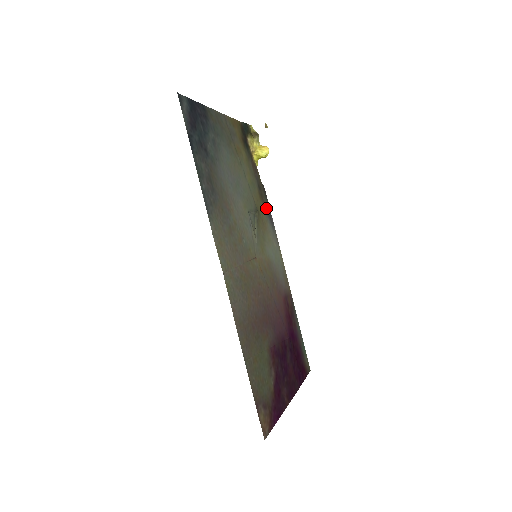
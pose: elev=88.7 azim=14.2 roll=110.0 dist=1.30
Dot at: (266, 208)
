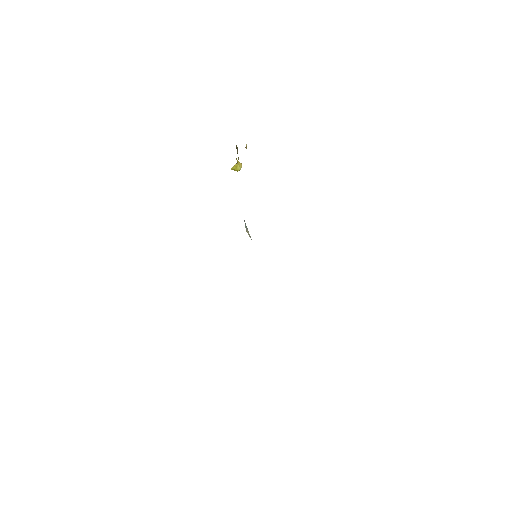
Dot at: occluded
